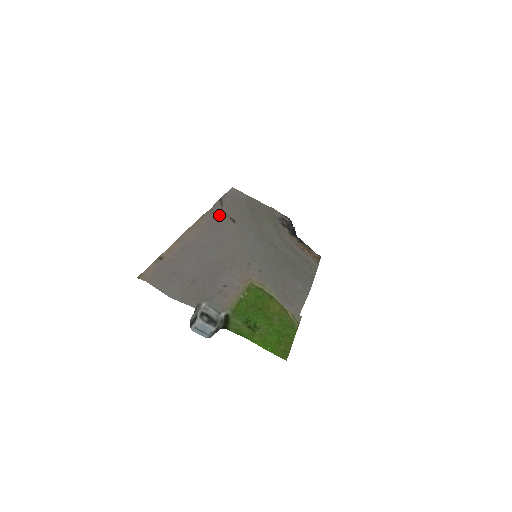
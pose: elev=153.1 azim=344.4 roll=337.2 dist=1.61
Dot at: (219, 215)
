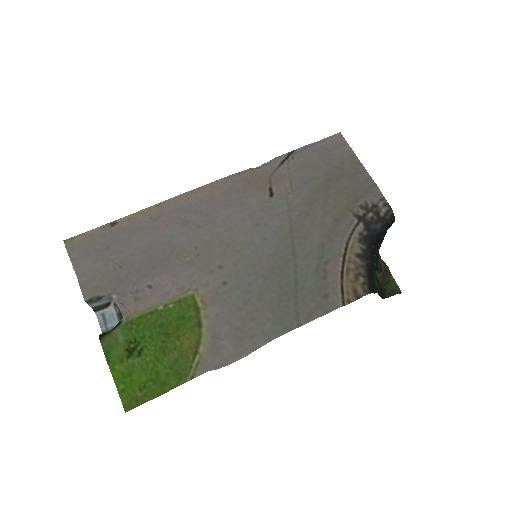
Dot at: (258, 179)
